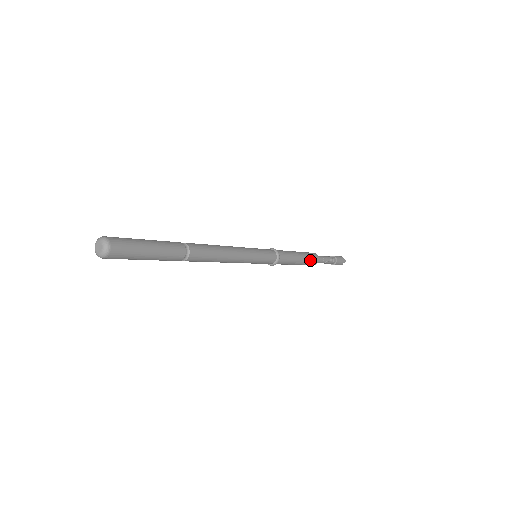
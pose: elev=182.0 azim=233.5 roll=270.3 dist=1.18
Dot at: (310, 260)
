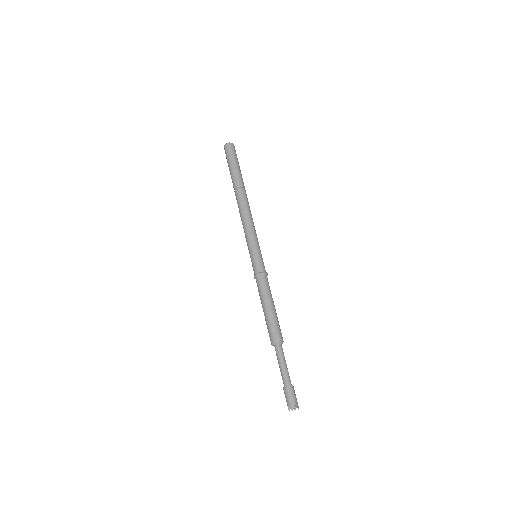
Dot at: (278, 325)
